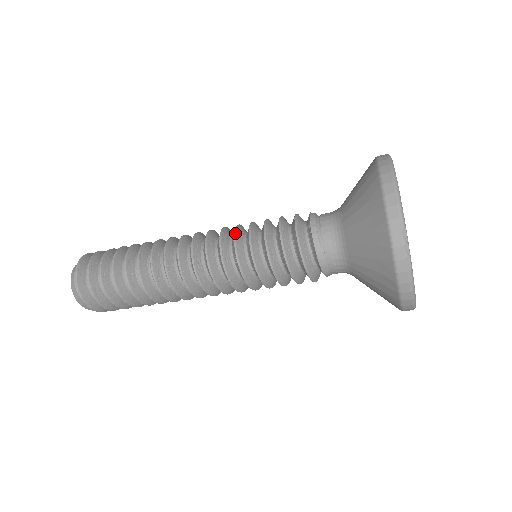
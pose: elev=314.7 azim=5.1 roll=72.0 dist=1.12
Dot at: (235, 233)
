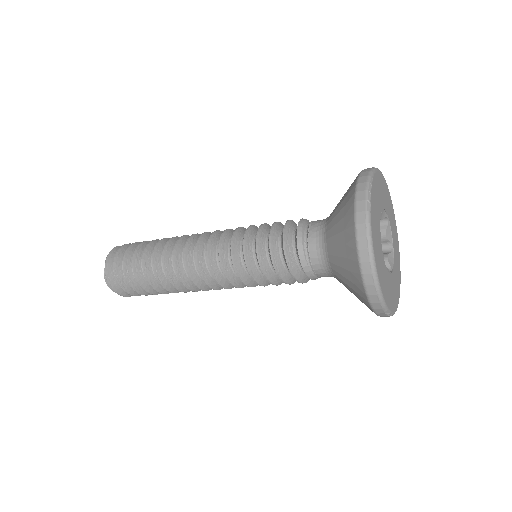
Dot at: (235, 268)
